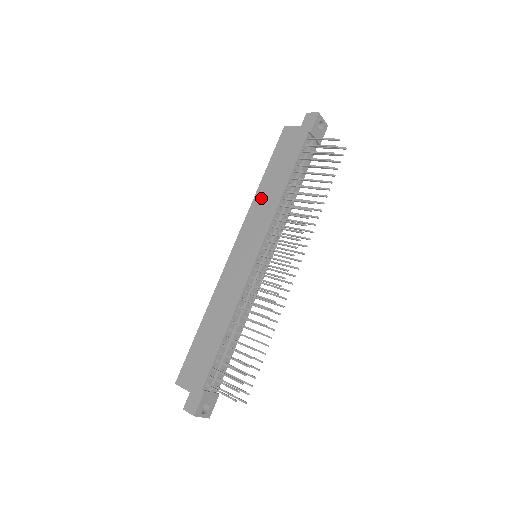
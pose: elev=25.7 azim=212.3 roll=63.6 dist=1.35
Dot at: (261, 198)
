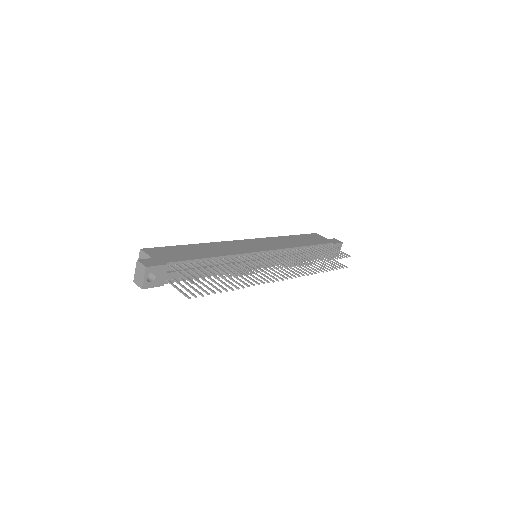
Dot at: (282, 239)
